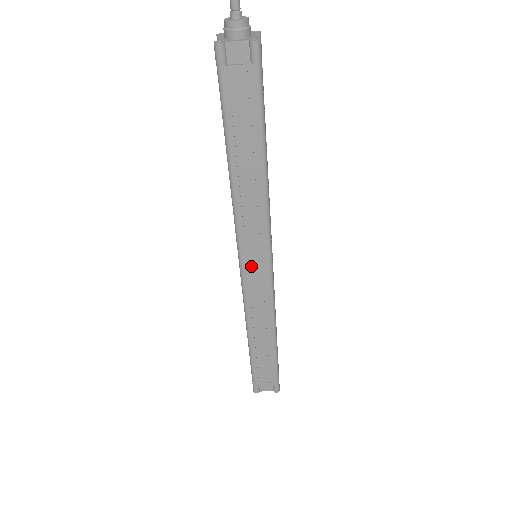
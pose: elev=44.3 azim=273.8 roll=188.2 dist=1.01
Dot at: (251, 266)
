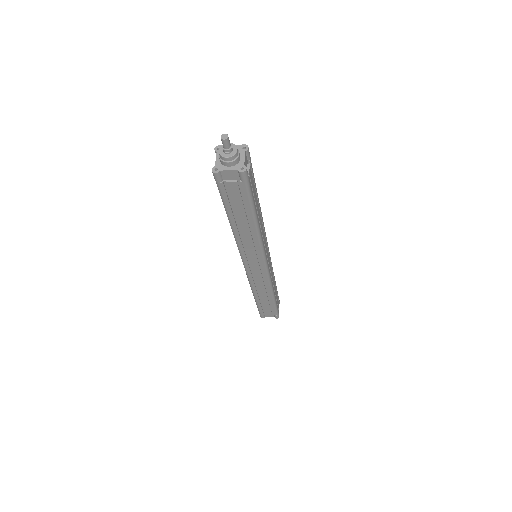
Dot at: (252, 267)
